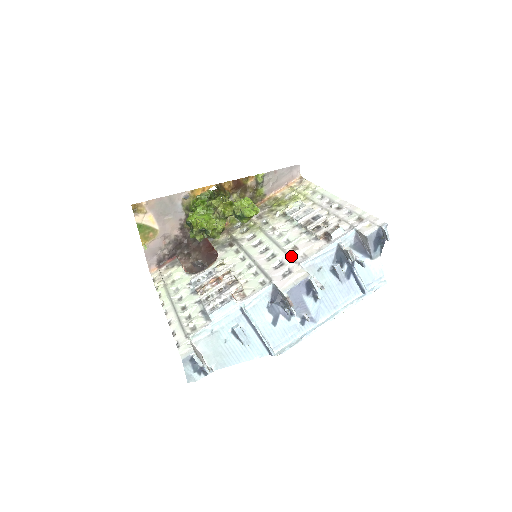
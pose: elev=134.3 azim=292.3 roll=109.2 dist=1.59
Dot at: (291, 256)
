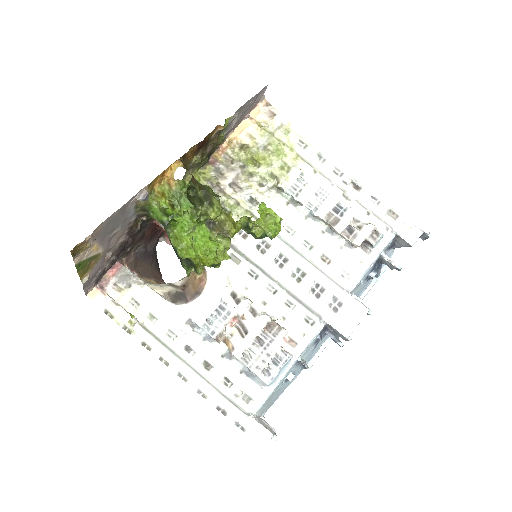
Dot at: (330, 277)
